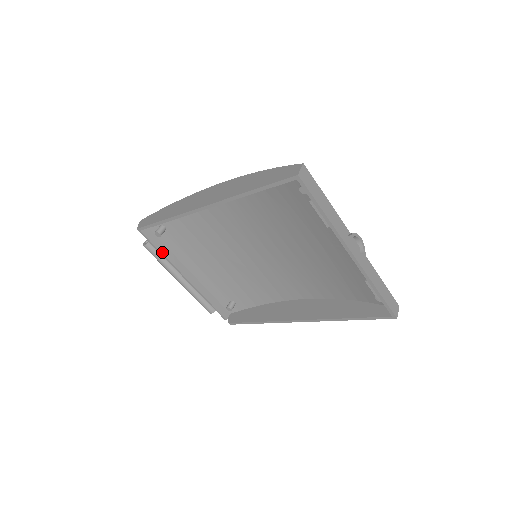
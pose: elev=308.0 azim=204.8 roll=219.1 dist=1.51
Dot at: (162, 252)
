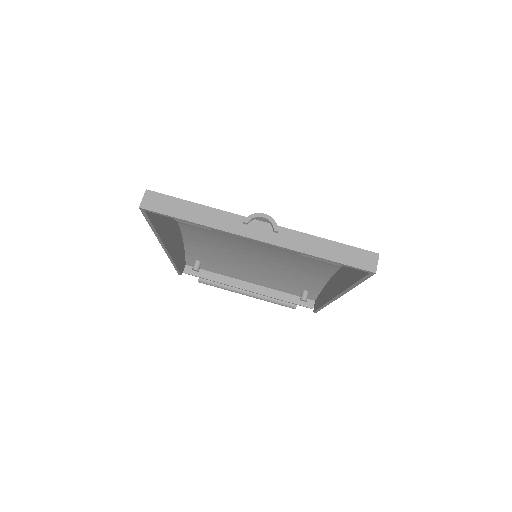
Dot at: (214, 280)
